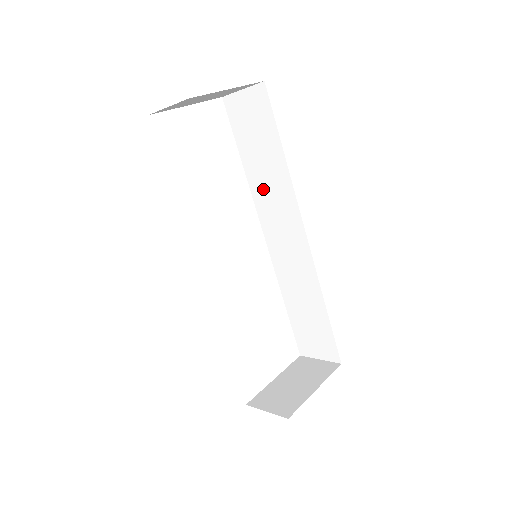
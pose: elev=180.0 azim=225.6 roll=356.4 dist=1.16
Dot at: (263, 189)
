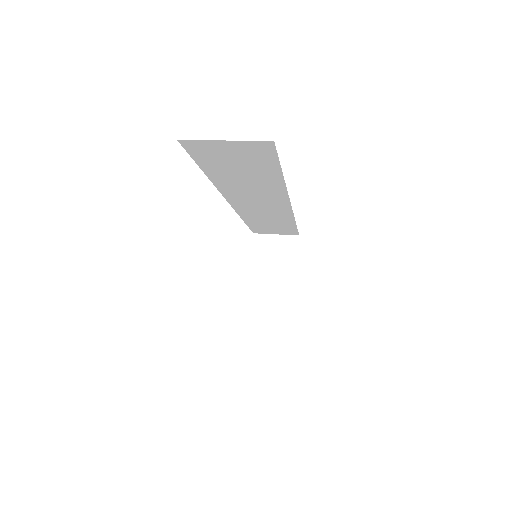
Dot at: (238, 188)
